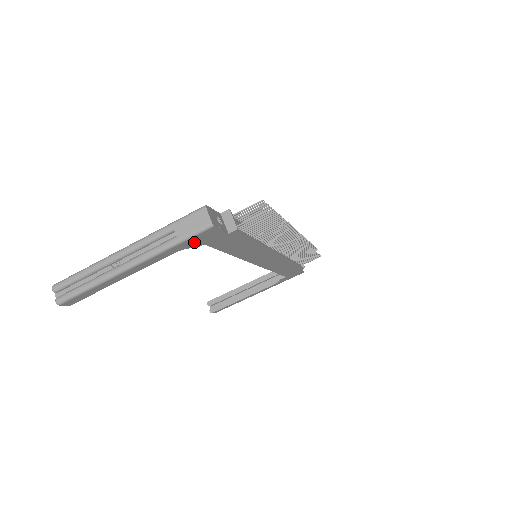
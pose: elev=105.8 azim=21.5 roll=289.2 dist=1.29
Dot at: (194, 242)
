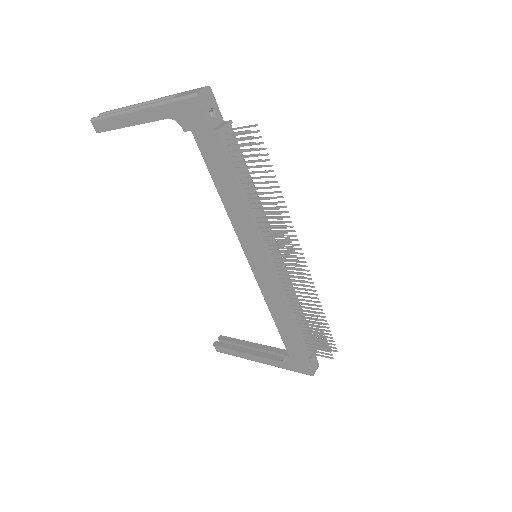
Dot at: (183, 114)
